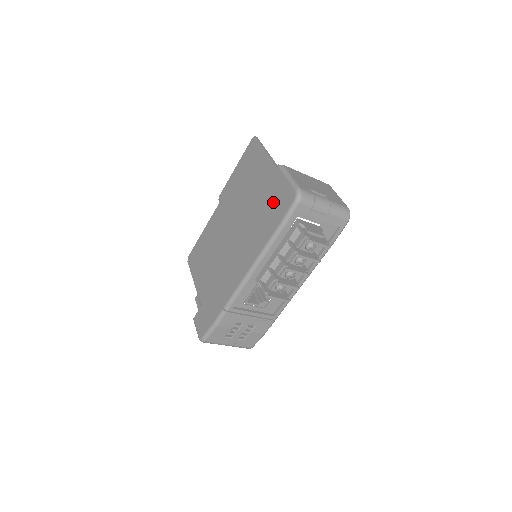
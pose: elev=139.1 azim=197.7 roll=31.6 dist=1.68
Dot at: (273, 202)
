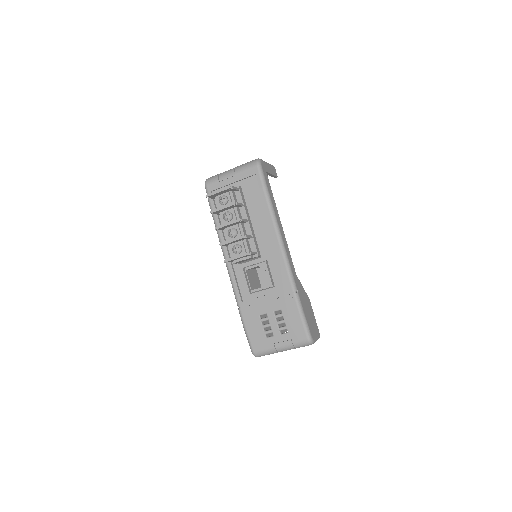
Dot at: occluded
